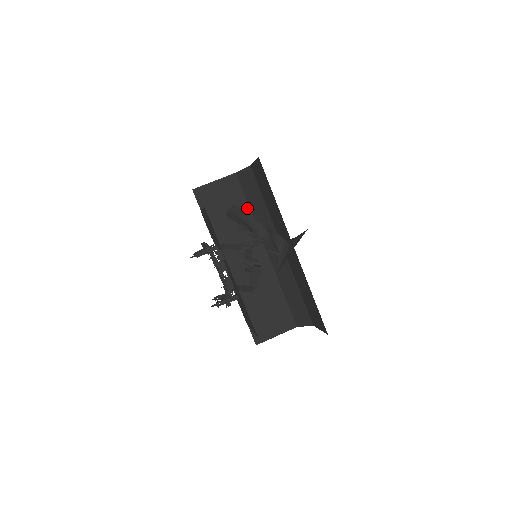
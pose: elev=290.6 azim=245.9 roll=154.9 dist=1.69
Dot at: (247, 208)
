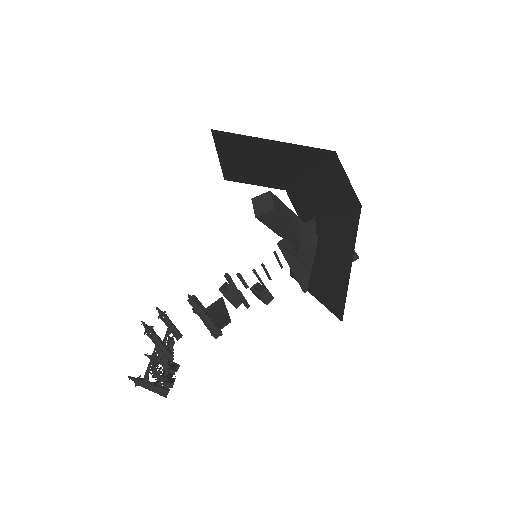
Dot at: (312, 164)
